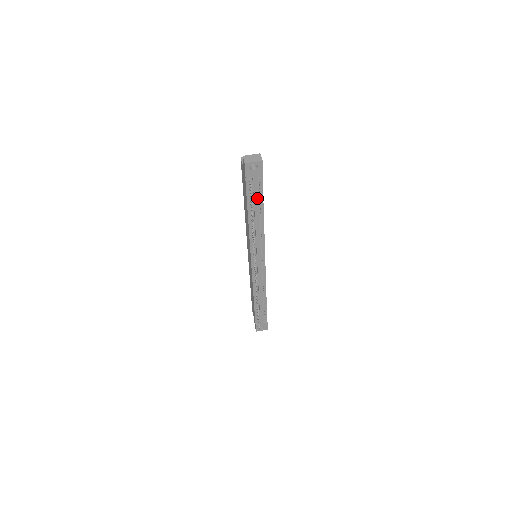
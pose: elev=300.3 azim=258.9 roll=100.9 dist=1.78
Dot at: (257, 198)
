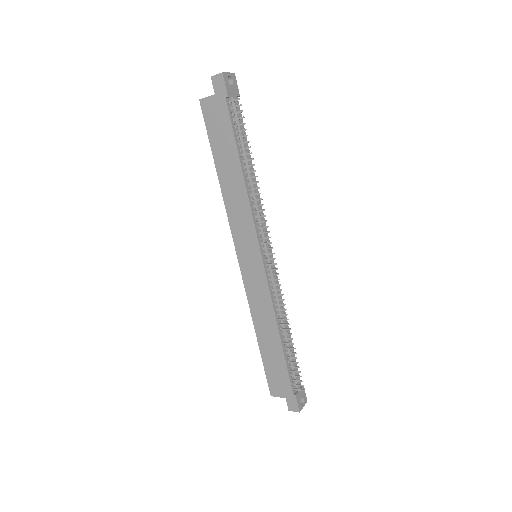
Dot at: (241, 135)
